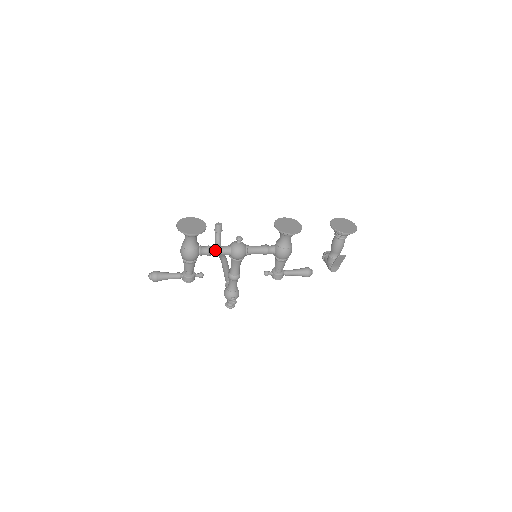
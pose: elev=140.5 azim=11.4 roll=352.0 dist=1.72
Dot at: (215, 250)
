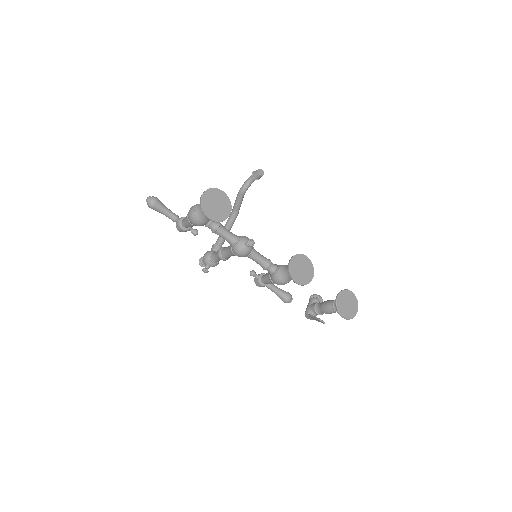
Dot at: (222, 233)
